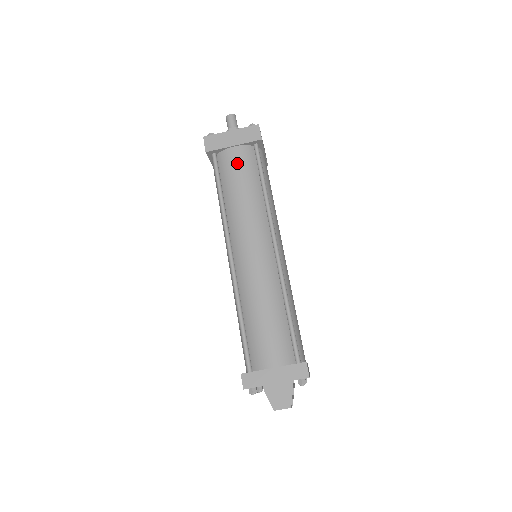
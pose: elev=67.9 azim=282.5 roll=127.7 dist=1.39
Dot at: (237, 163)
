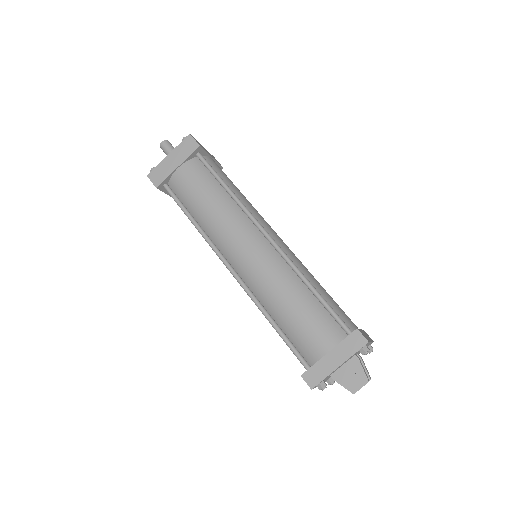
Dot at: (189, 181)
